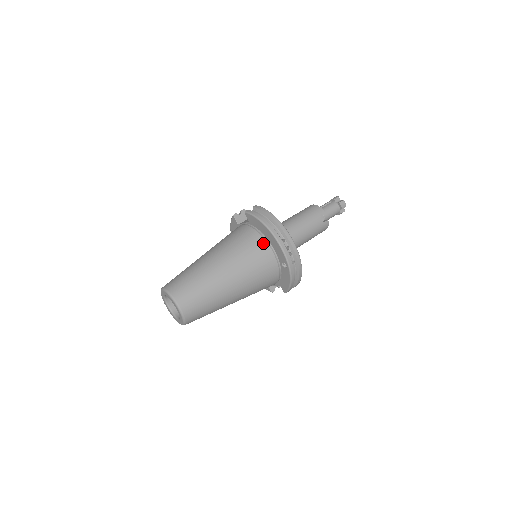
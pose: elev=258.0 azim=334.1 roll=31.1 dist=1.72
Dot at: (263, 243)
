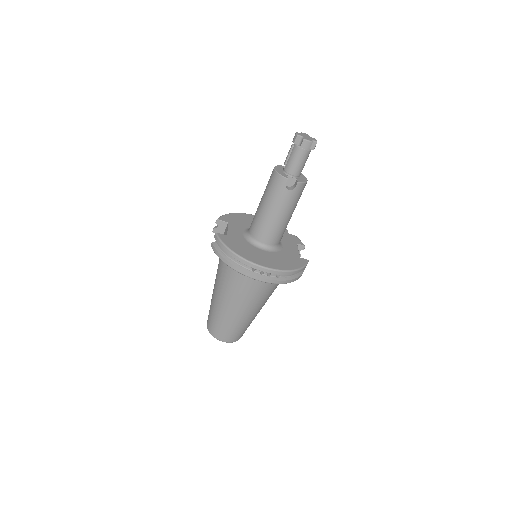
Dot at: occluded
